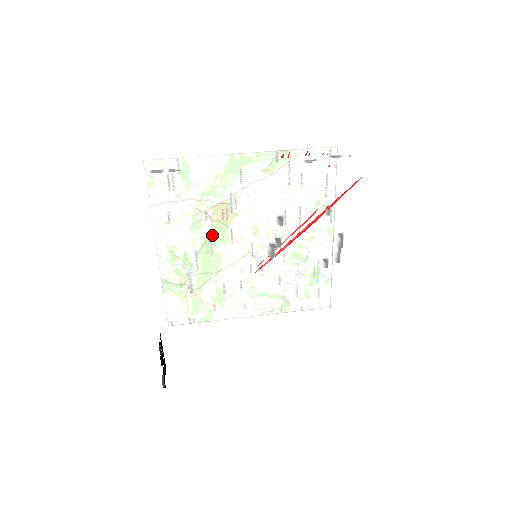
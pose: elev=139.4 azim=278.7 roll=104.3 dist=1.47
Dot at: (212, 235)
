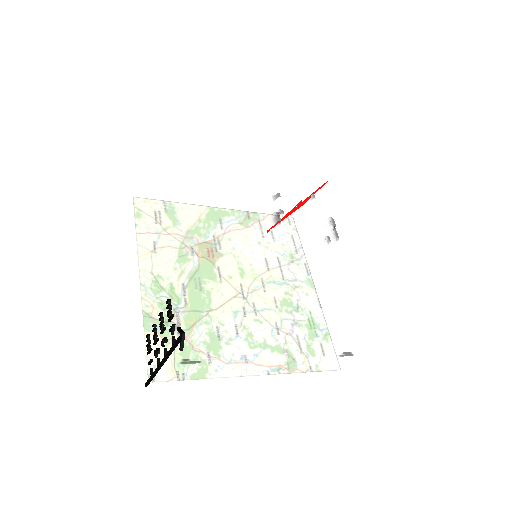
Dot at: (219, 198)
